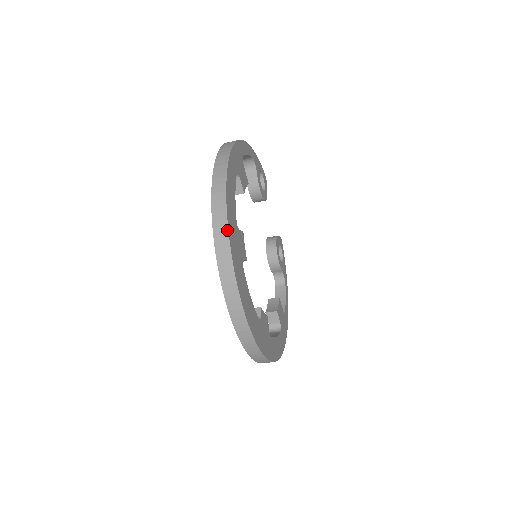
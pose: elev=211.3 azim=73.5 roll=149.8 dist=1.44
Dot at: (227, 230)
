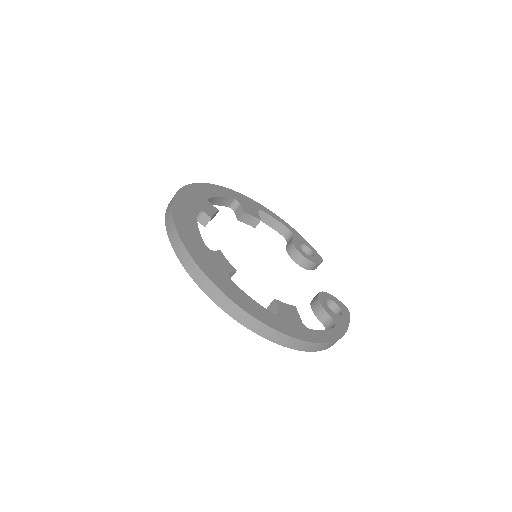
Dot at: (185, 186)
